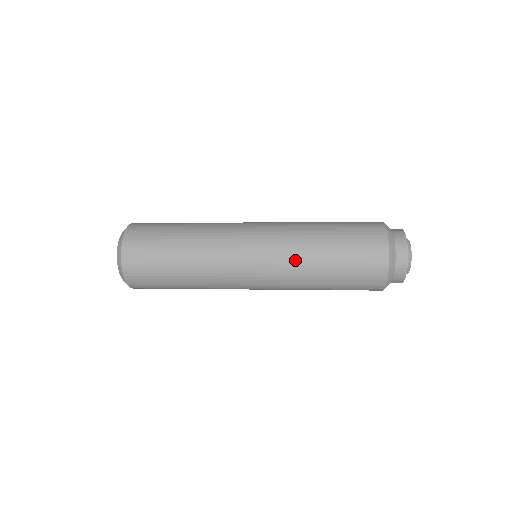
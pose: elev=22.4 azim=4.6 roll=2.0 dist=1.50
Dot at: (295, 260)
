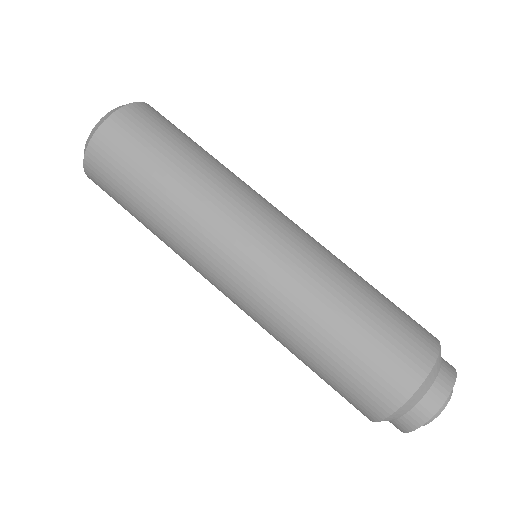
Dot at: (284, 314)
